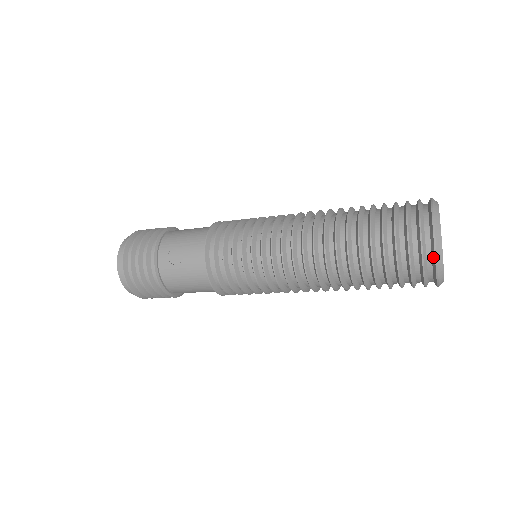
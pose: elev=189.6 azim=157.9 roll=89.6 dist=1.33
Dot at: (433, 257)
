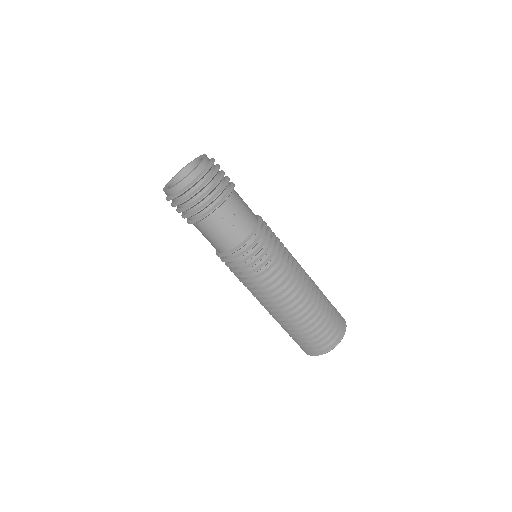
Dot at: (325, 351)
